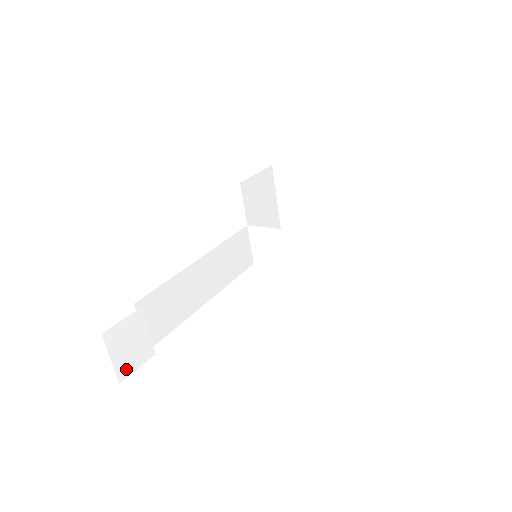
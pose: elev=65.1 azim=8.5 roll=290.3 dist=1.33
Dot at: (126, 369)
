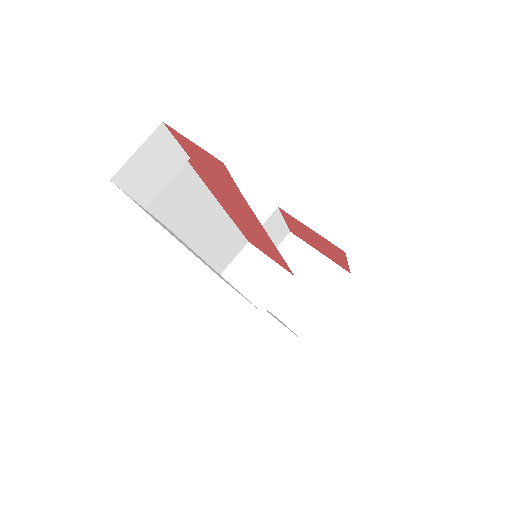
Dot at: (126, 179)
